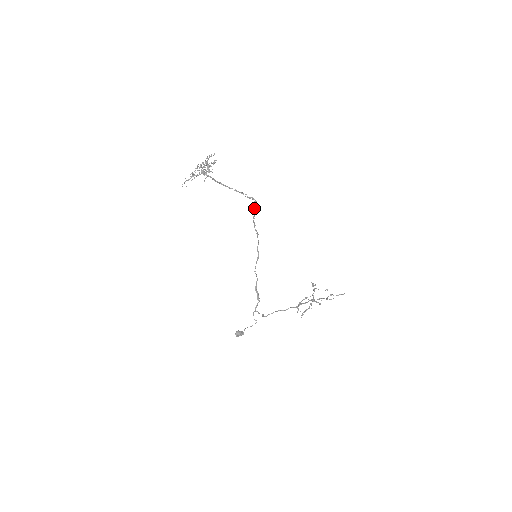
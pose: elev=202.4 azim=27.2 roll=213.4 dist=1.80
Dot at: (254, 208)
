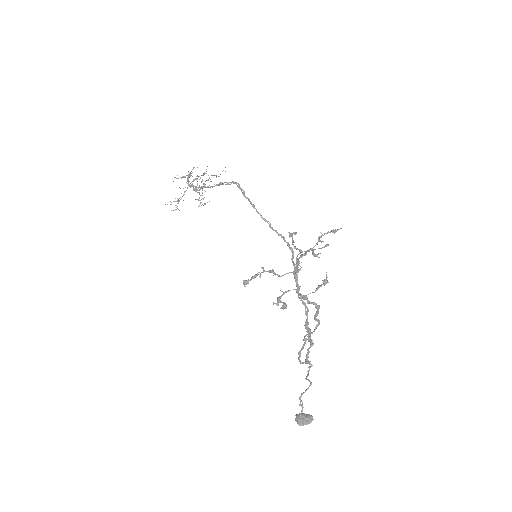
Dot at: (243, 195)
